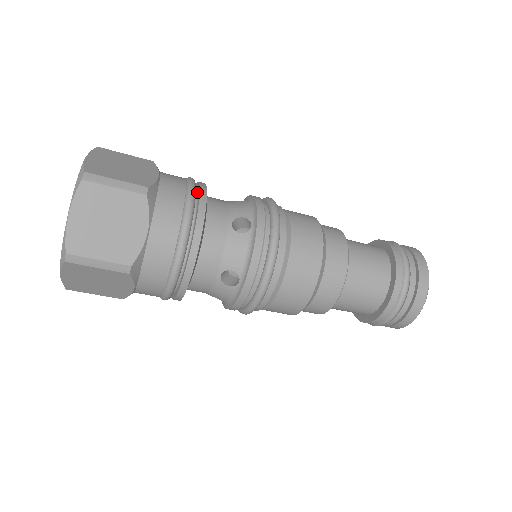
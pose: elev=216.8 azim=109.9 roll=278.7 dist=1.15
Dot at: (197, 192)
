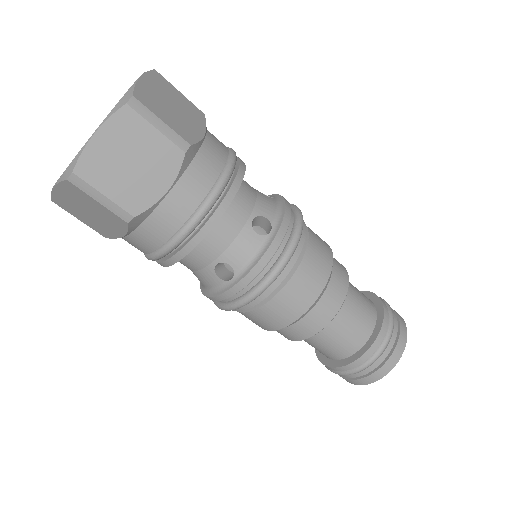
Dot at: (234, 169)
